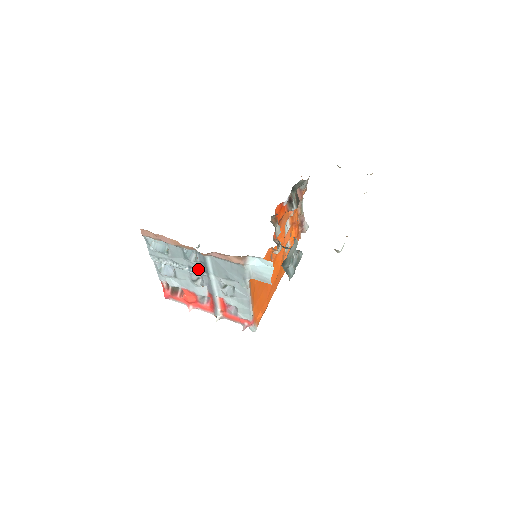
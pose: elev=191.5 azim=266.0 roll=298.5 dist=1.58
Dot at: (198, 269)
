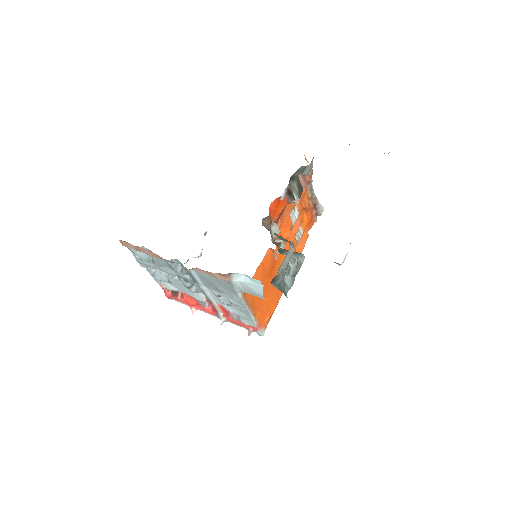
Dot at: (187, 279)
